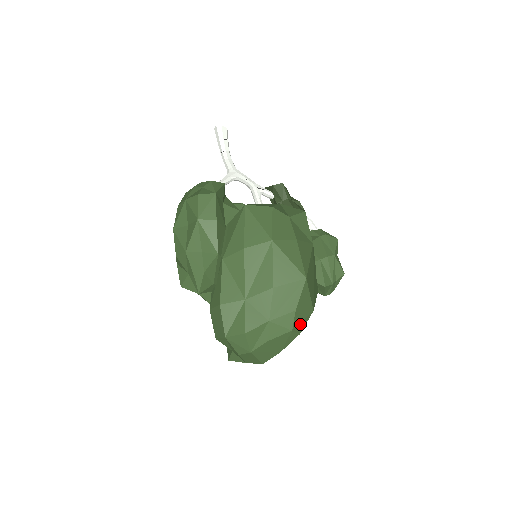
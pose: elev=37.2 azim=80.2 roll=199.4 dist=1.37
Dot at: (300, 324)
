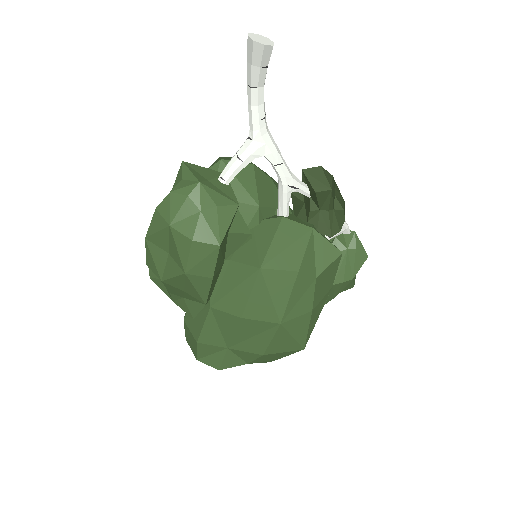
Dot at: occluded
